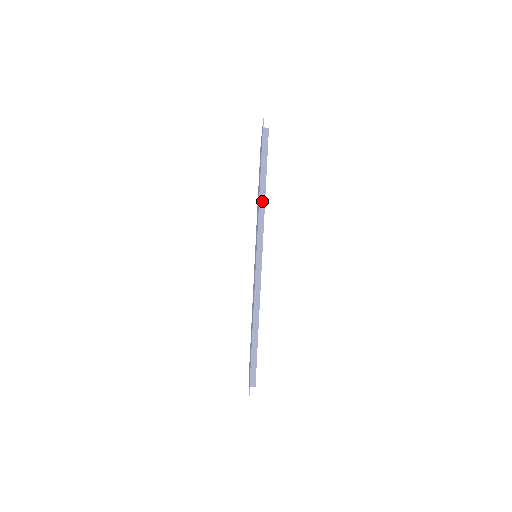
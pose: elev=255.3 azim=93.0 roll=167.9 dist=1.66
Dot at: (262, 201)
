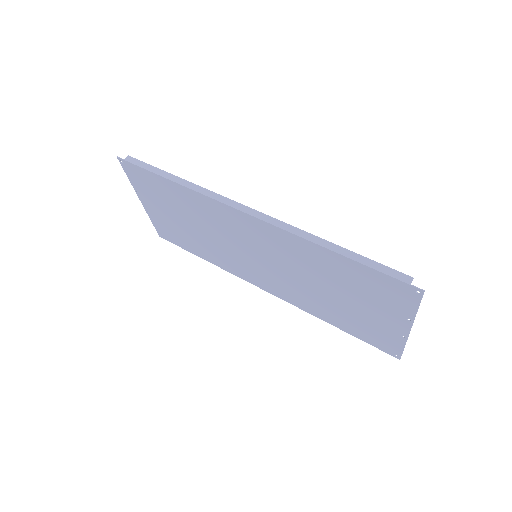
Dot at: (189, 185)
